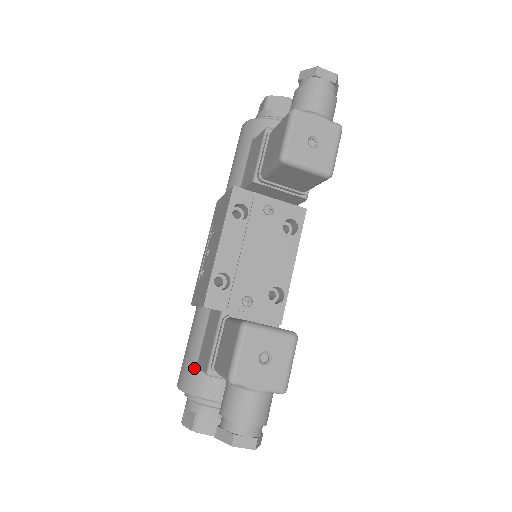
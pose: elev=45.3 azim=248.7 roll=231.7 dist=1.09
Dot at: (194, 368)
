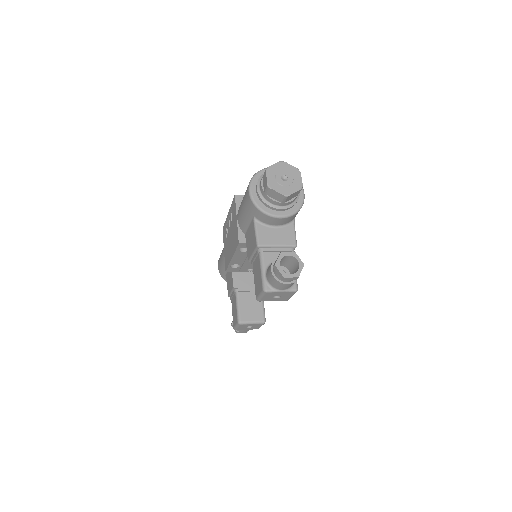
Dot at: (224, 274)
